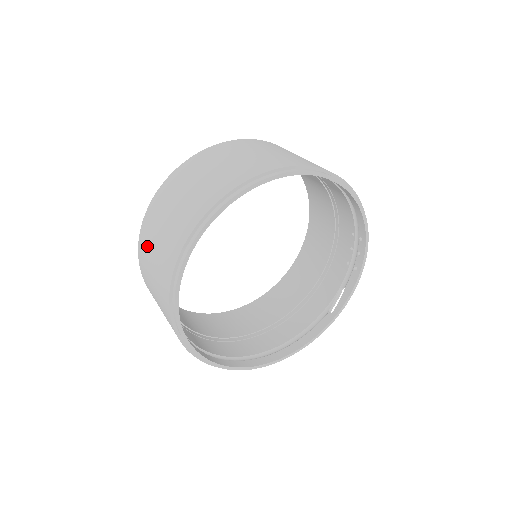
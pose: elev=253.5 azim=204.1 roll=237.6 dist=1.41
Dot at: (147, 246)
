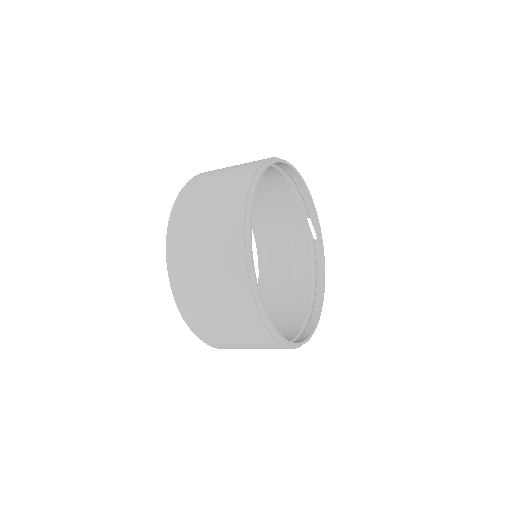
Dot at: (208, 324)
